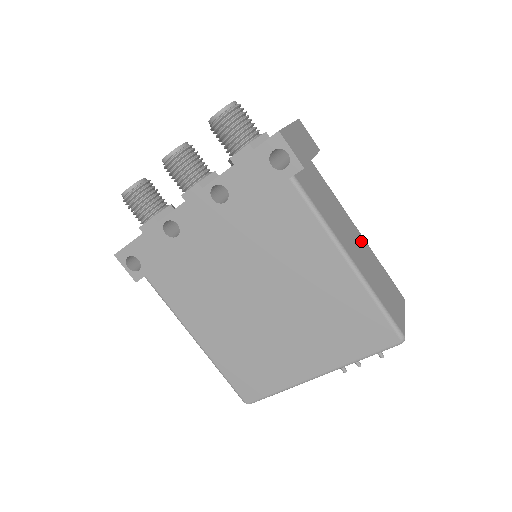
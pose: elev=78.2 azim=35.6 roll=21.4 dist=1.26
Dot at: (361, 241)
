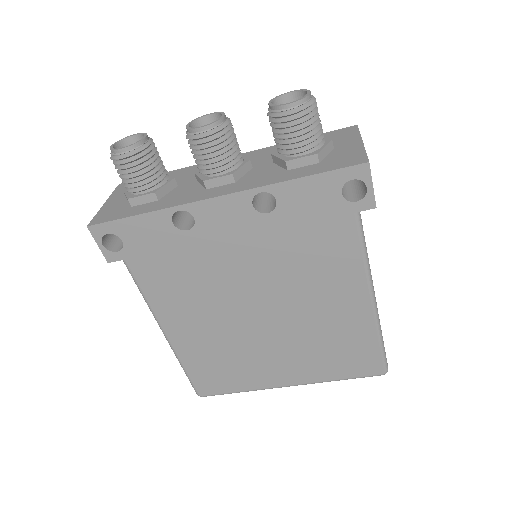
Dot at: occluded
